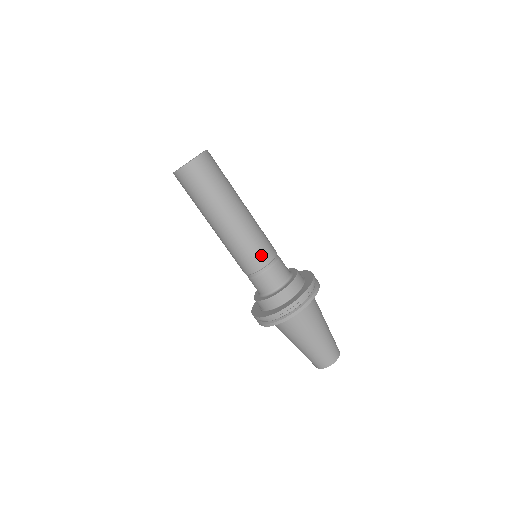
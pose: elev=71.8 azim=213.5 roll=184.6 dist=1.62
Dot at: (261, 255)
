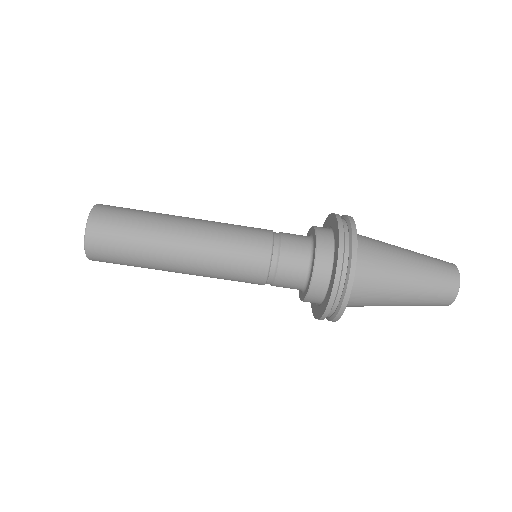
Dot at: (251, 272)
